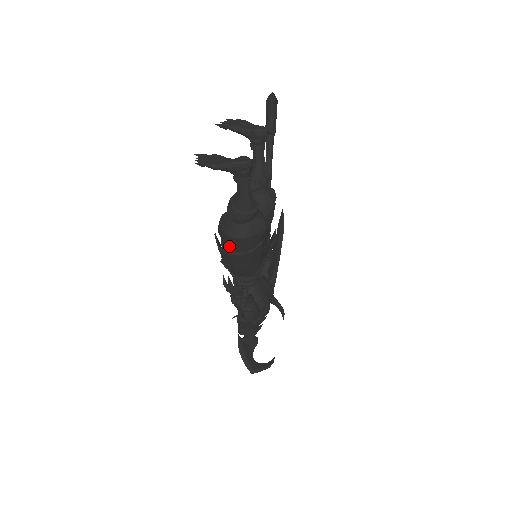
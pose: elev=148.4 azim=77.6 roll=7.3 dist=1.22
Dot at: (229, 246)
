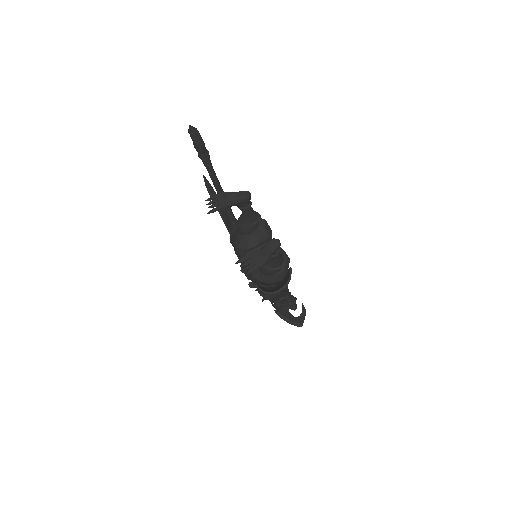
Dot at: (268, 285)
